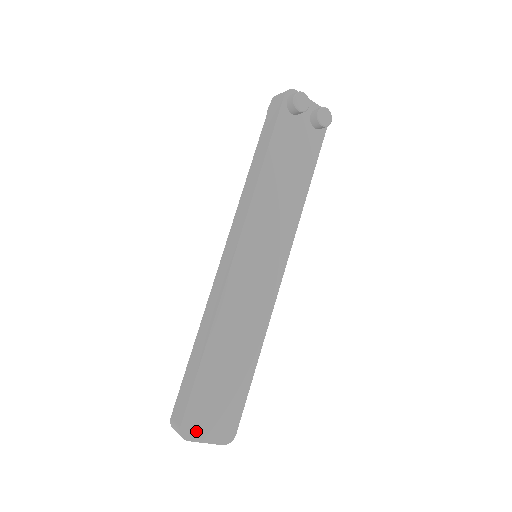
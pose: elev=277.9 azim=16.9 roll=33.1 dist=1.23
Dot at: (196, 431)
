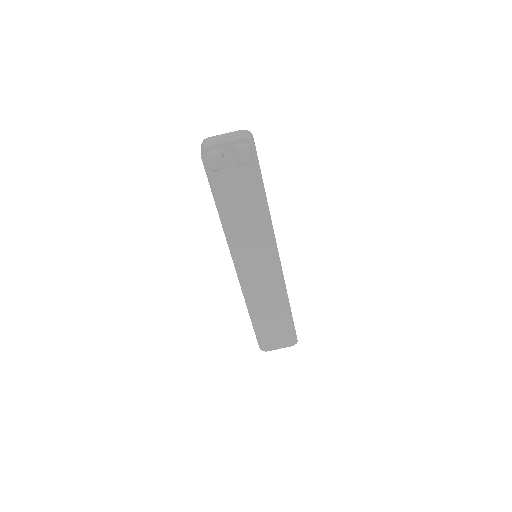
Dot at: (270, 347)
